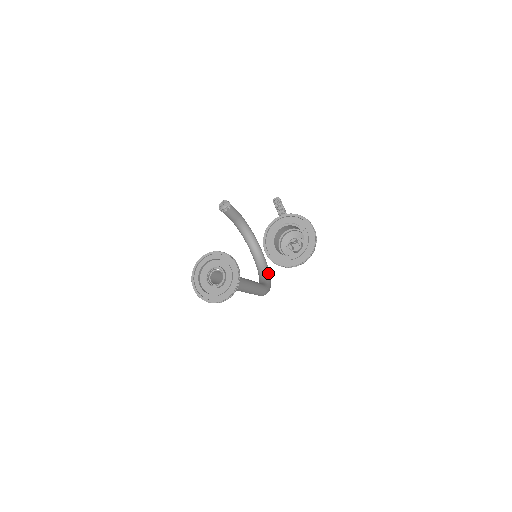
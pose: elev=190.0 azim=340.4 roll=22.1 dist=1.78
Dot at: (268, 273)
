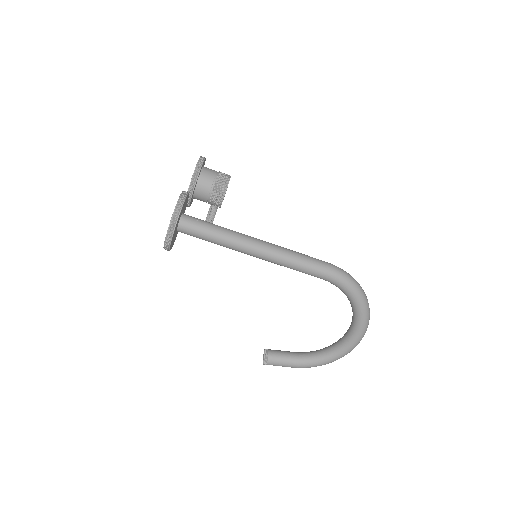
Dot at: occluded
